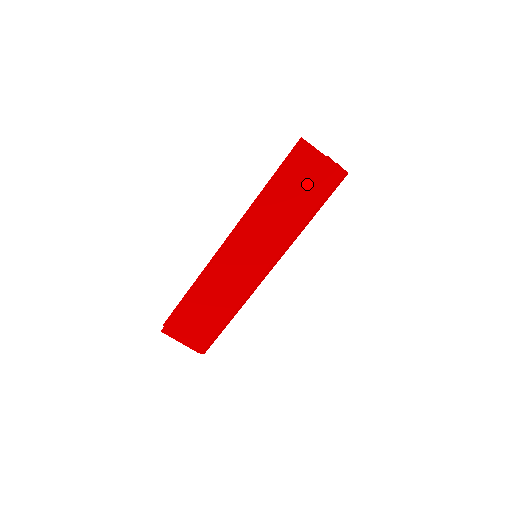
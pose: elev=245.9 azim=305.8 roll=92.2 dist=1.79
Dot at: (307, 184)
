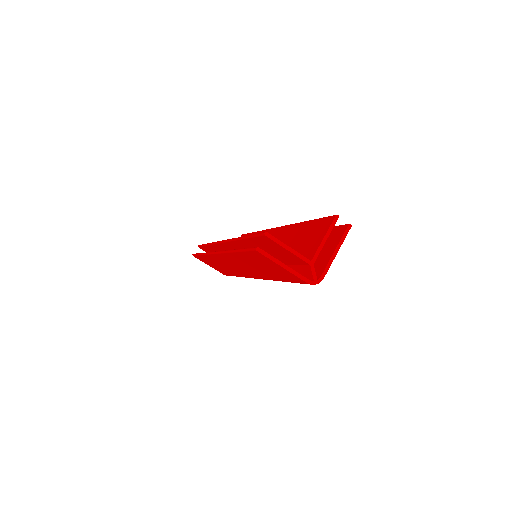
Dot at: (273, 270)
